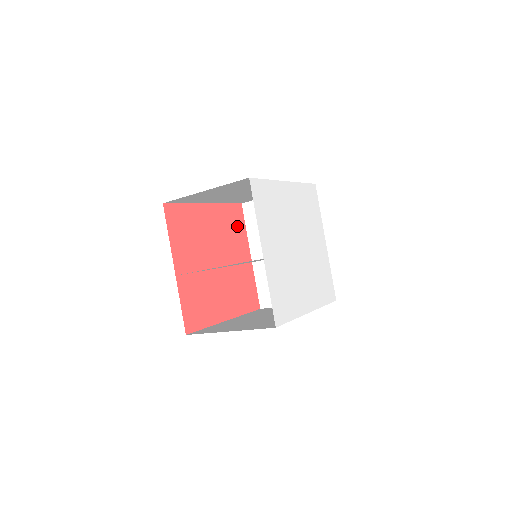
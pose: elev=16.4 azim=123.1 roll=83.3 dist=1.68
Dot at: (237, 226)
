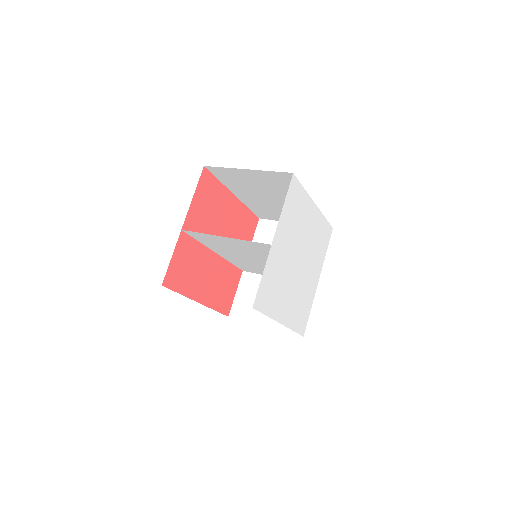
Dot at: (247, 233)
